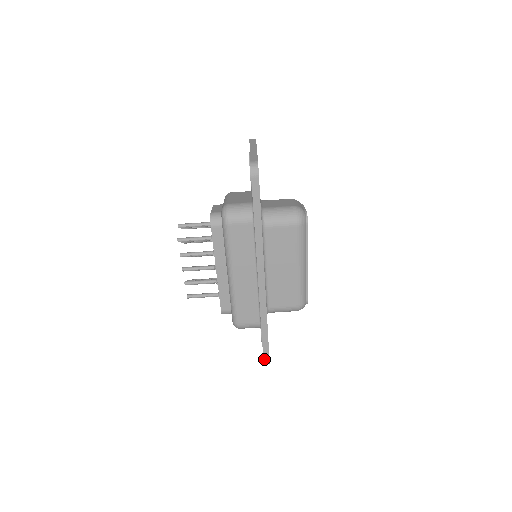
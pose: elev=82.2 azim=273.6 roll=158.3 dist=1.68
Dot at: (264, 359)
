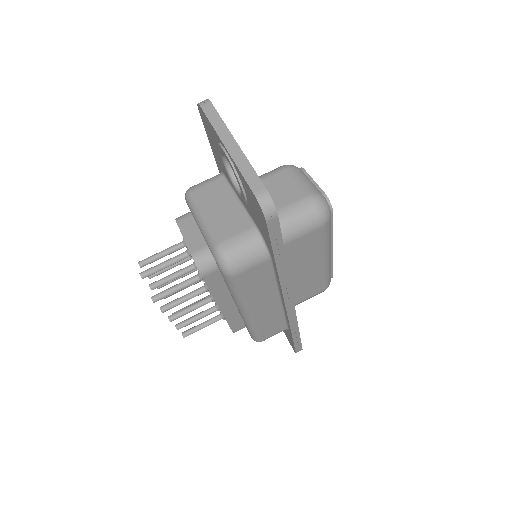
Dot at: (296, 351)
